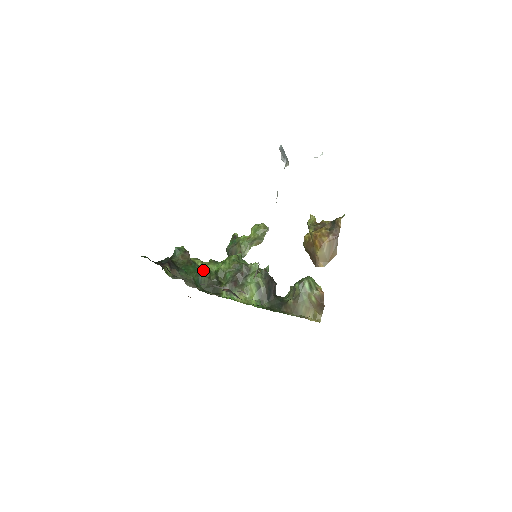
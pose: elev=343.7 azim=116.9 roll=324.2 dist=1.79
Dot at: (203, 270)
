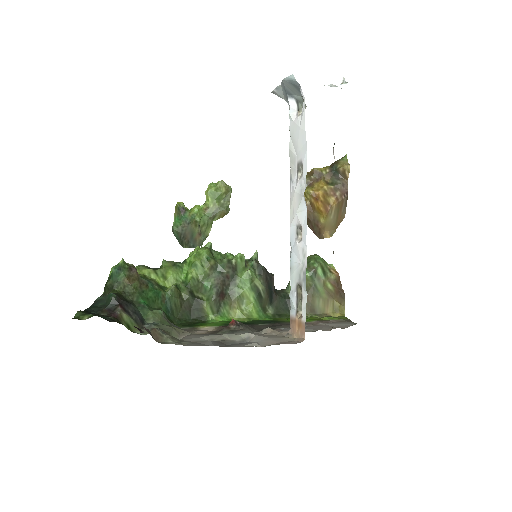
Dot at: (164, 286)
